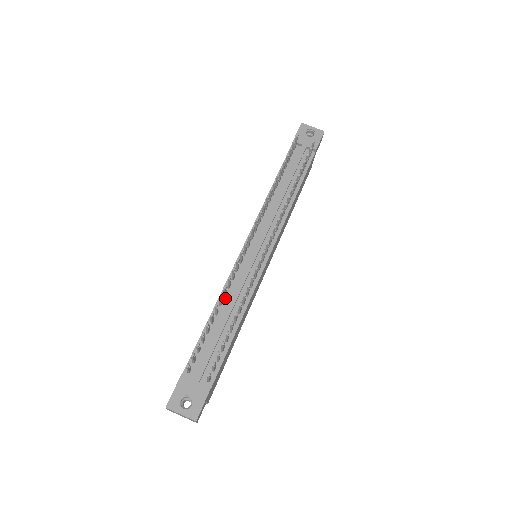
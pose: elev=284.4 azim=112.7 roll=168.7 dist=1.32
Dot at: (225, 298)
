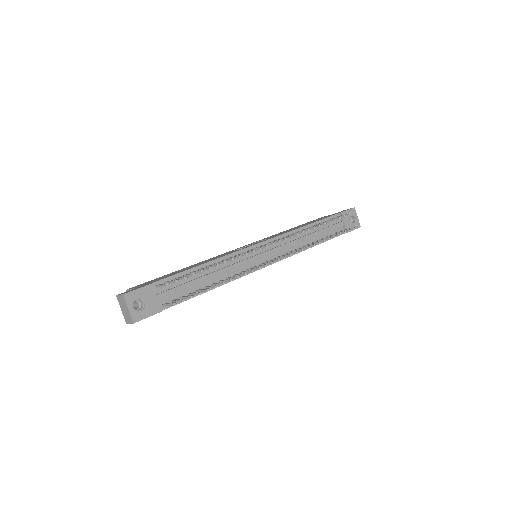
Dot at: occluded
